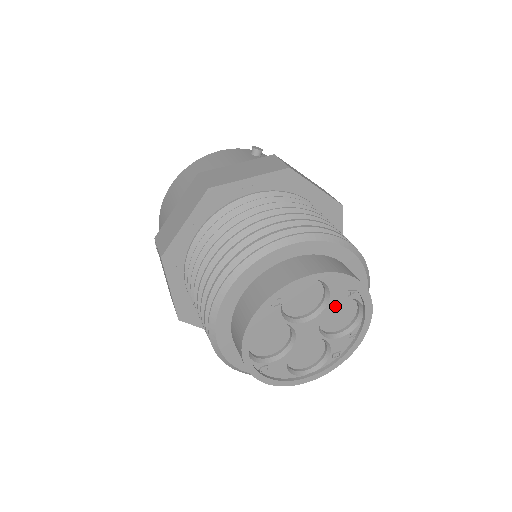
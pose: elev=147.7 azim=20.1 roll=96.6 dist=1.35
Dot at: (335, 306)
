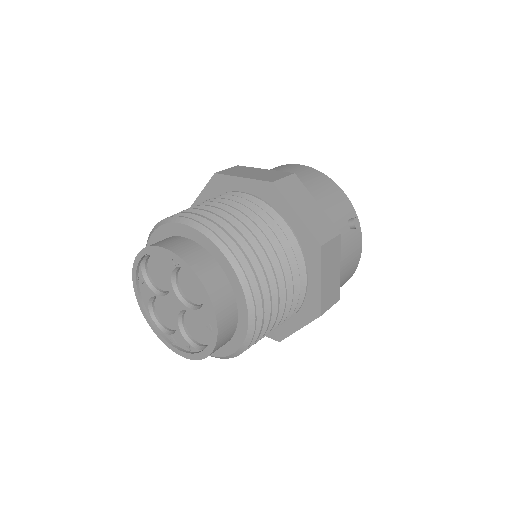
Dot at: (201, 321)
